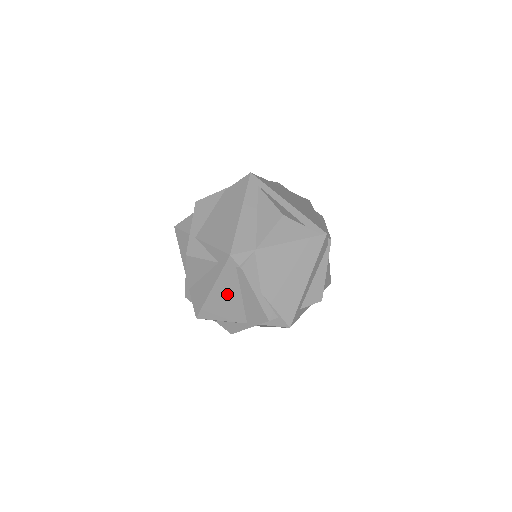
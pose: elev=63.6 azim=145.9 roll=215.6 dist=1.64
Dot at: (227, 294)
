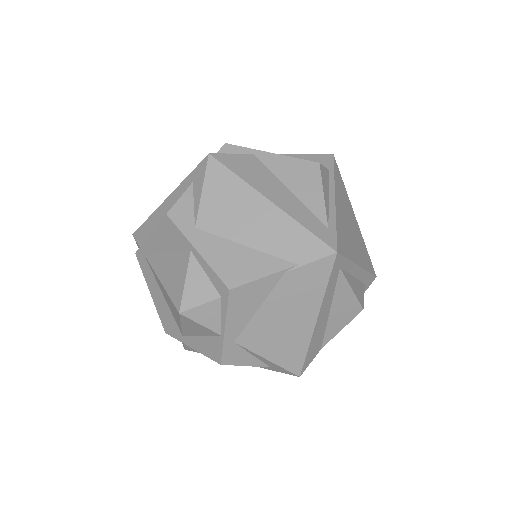
Dot at: occluded
